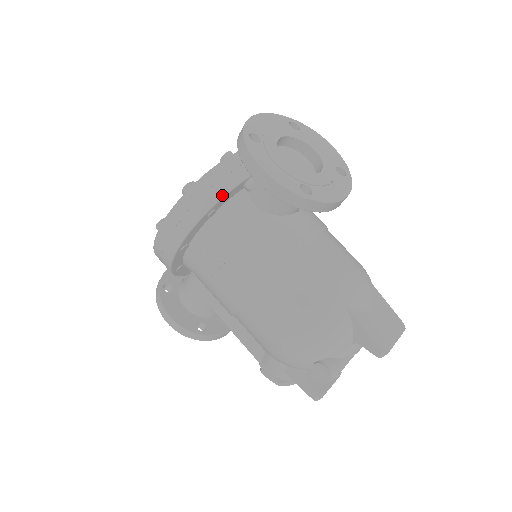
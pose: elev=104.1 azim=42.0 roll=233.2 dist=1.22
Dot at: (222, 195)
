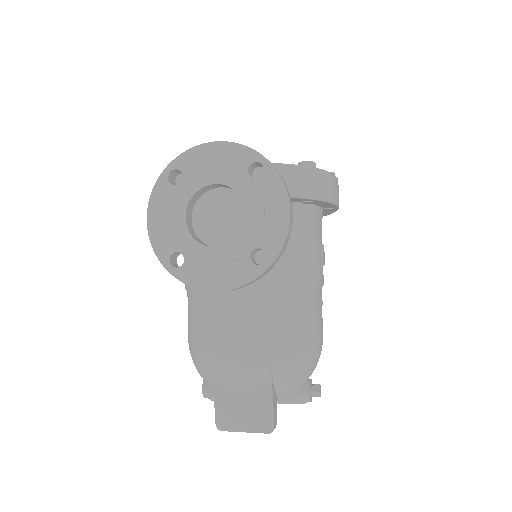
Dot at: occluded
